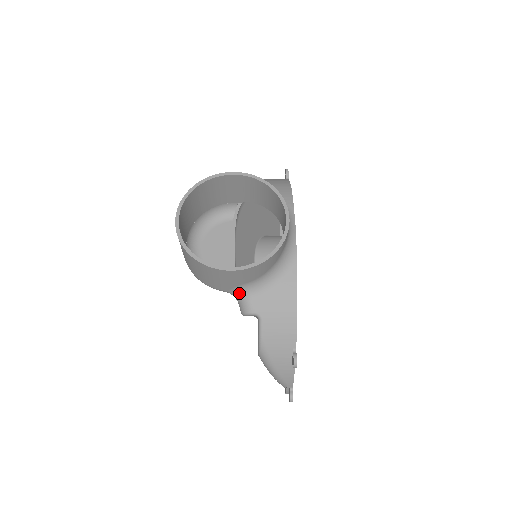
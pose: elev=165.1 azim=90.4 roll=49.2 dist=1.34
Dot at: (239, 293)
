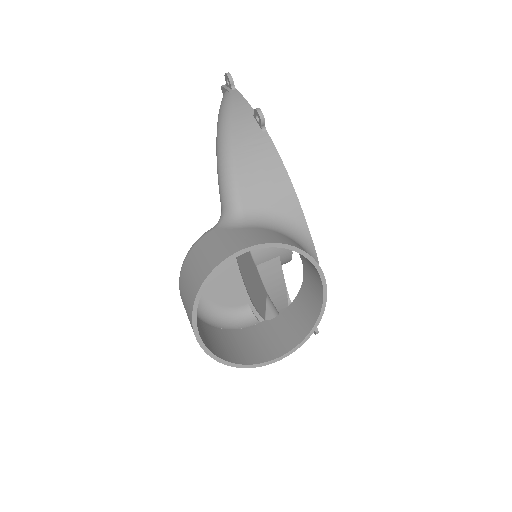
Dot at: occluded
